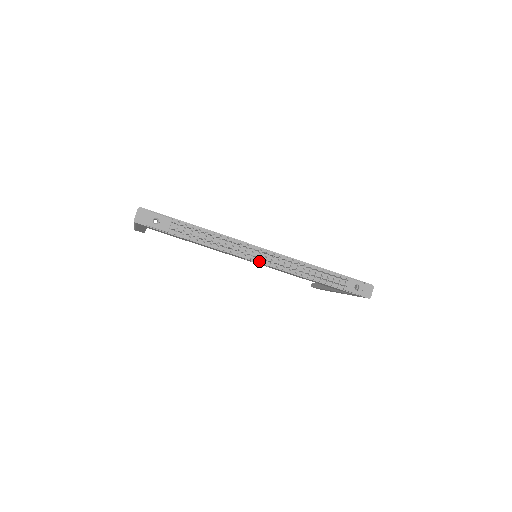
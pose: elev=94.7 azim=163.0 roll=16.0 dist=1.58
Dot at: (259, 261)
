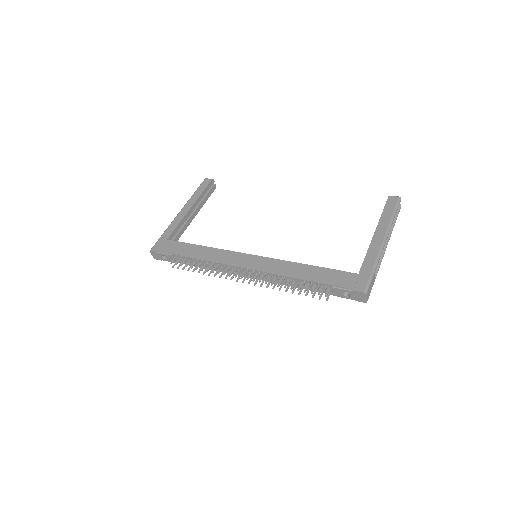
Dot at: (246, 276)
